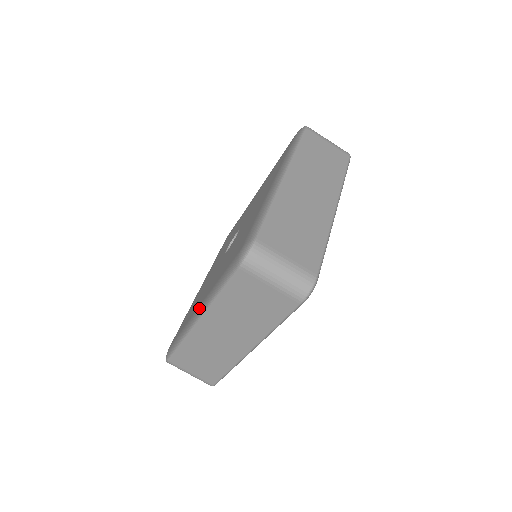
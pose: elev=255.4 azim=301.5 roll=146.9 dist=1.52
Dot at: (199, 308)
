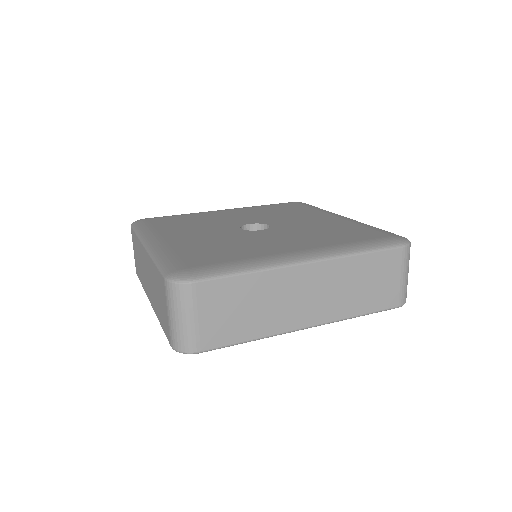
Dot at: (156, 241)
